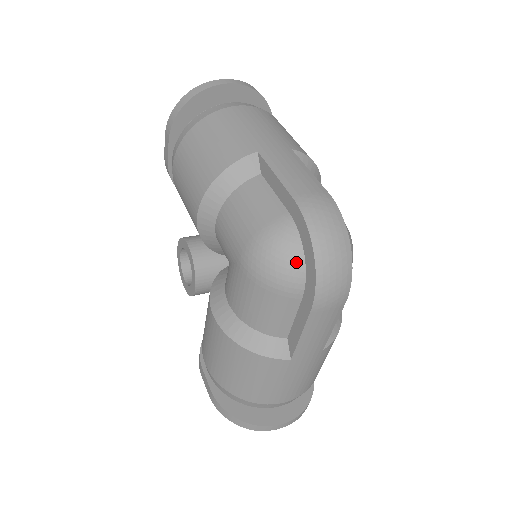
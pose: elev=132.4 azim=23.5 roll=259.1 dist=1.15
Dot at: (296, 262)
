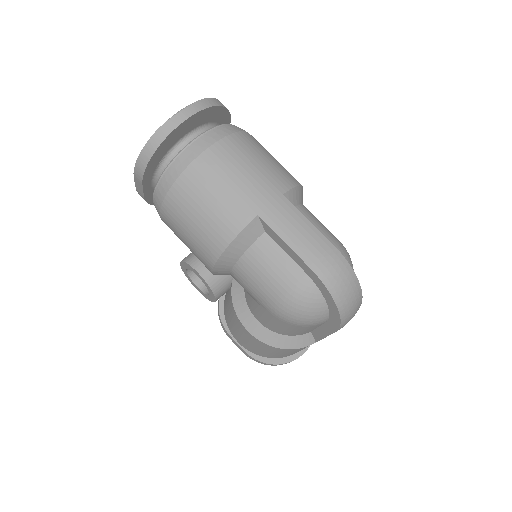
Dot at: (321, 310)
